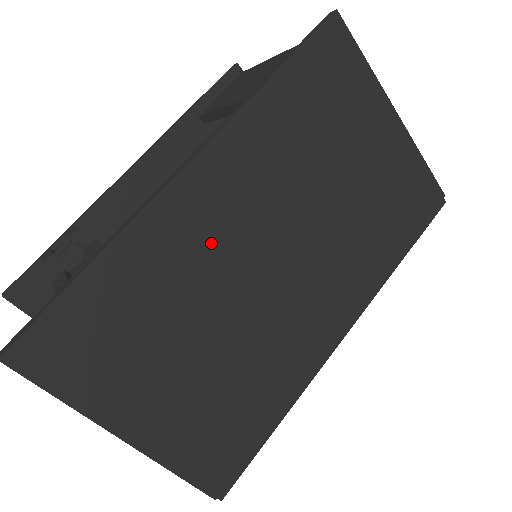
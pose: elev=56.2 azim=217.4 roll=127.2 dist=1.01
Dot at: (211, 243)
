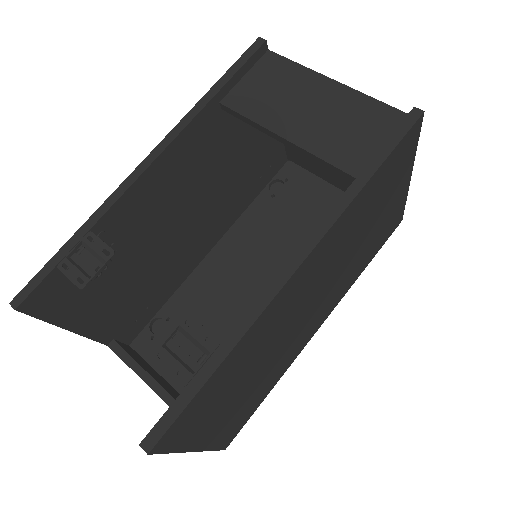
Dot at: (285, 315)
